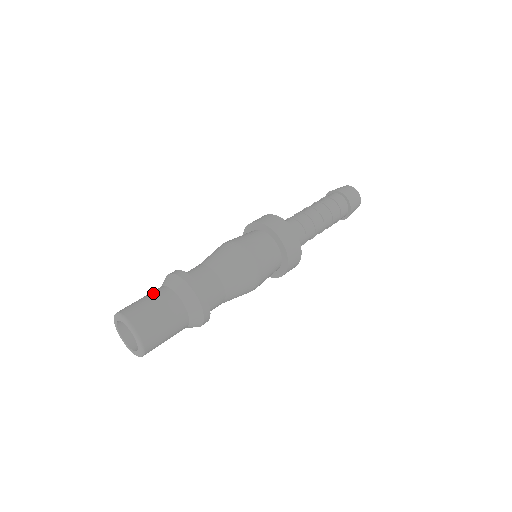
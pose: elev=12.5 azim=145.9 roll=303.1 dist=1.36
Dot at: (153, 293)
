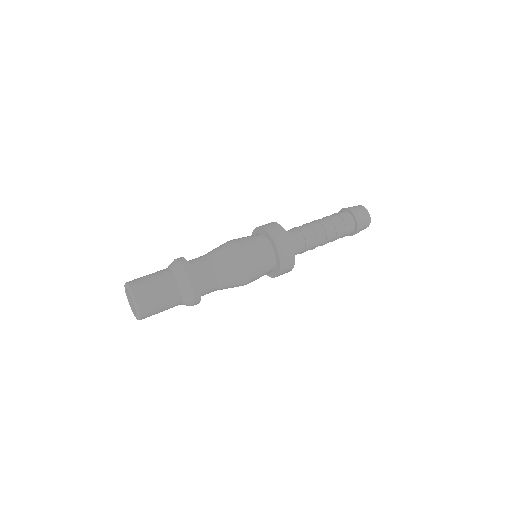
Dot at: (161, 277)
